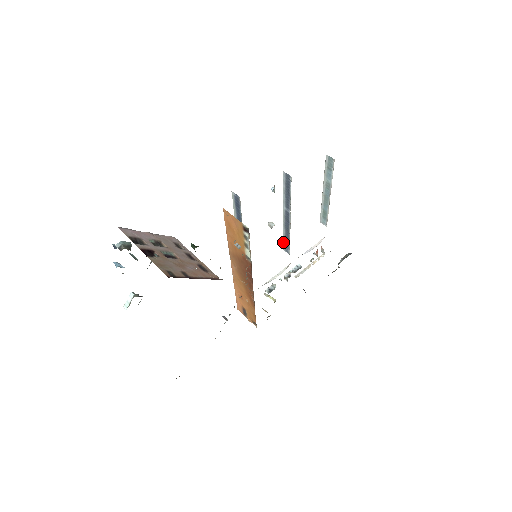
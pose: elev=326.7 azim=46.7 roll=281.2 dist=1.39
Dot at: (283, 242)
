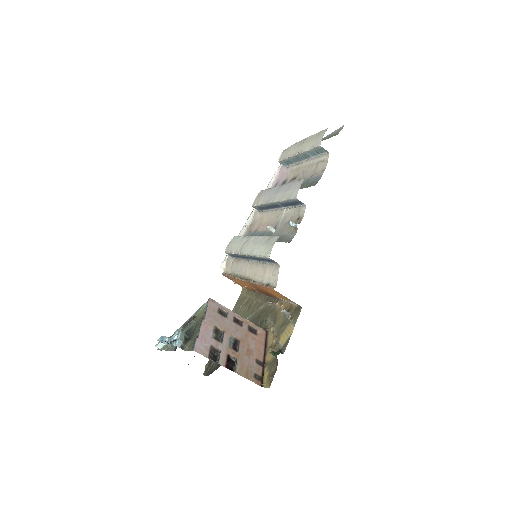
Dot at: (257, 206)
